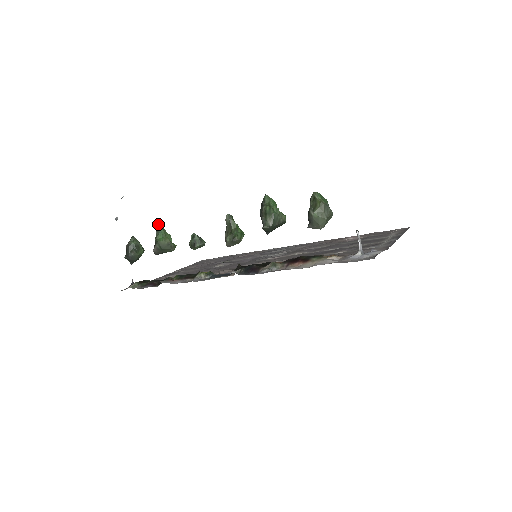
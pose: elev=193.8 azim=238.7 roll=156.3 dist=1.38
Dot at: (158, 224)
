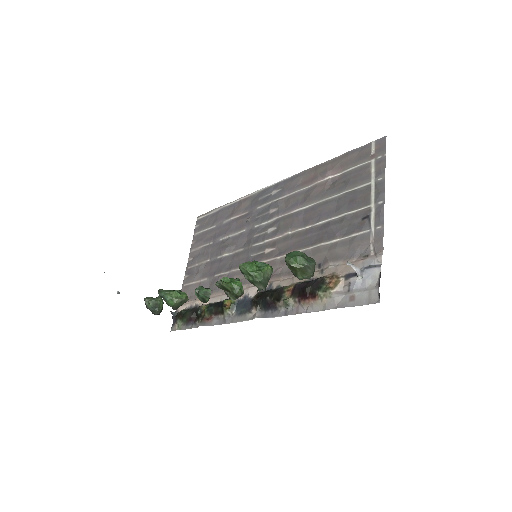
Dot at: (159, 294)
